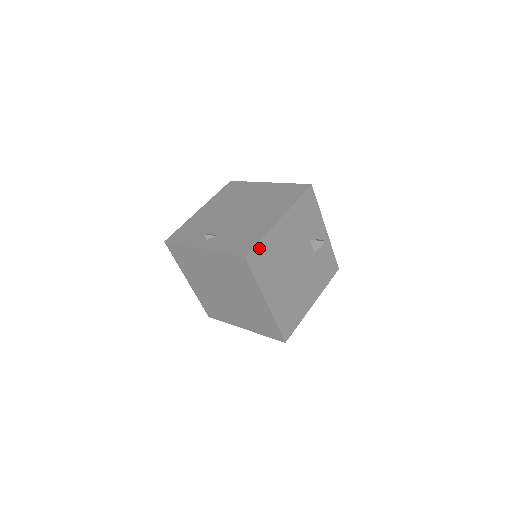
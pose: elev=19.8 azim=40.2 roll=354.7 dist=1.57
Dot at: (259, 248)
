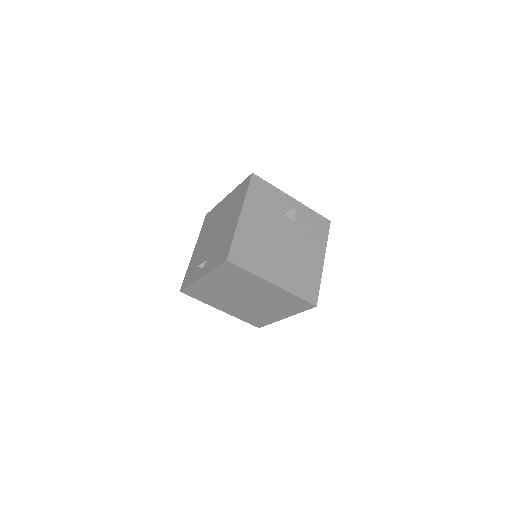
Dot at: (235, 247)
